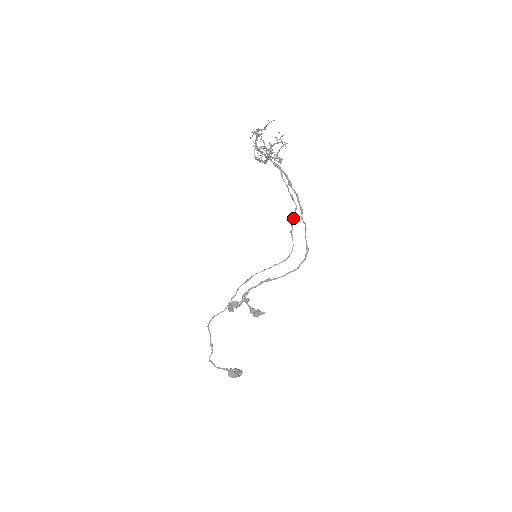
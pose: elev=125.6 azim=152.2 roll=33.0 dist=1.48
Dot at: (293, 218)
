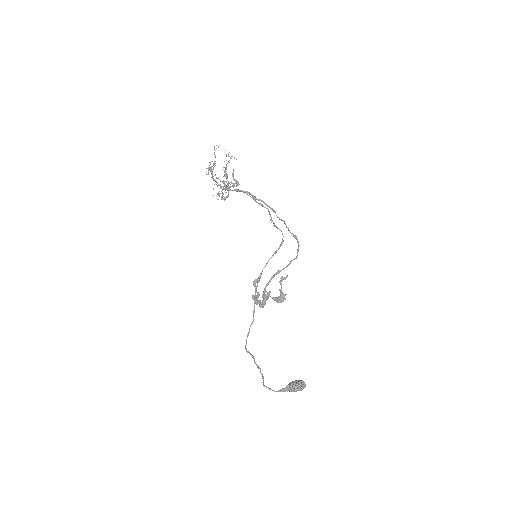
Dot at: (270, 216)
